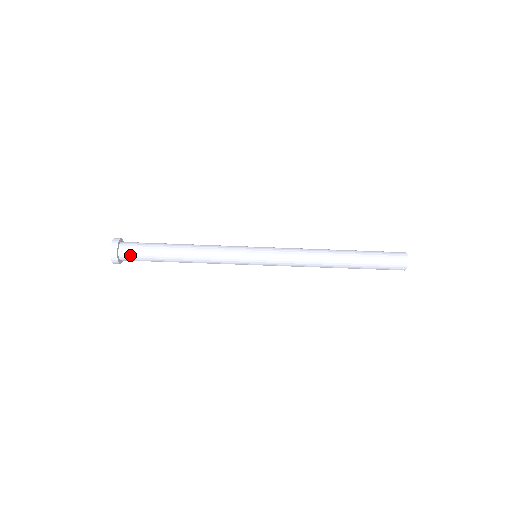
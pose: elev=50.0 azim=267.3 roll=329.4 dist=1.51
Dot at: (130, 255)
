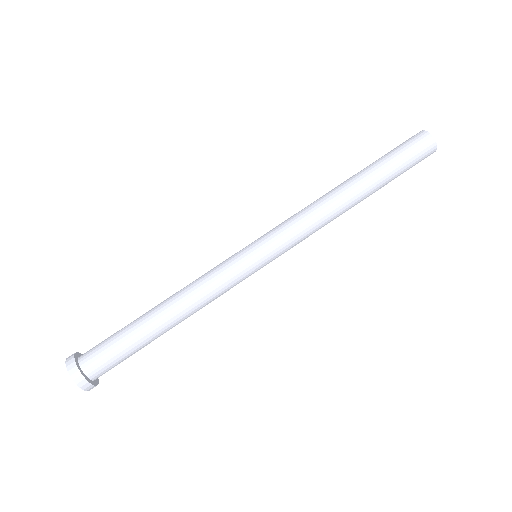
Dot at: (93, 349)
